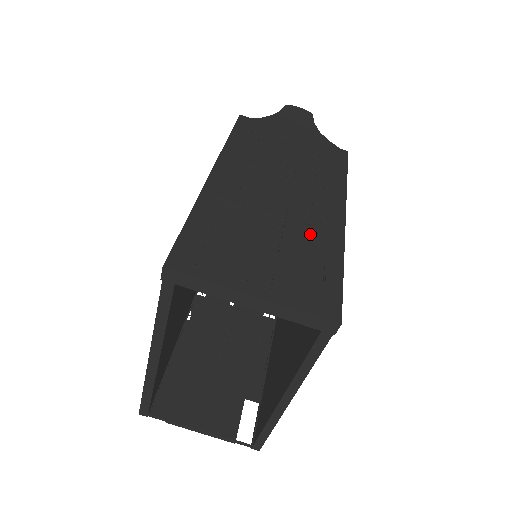
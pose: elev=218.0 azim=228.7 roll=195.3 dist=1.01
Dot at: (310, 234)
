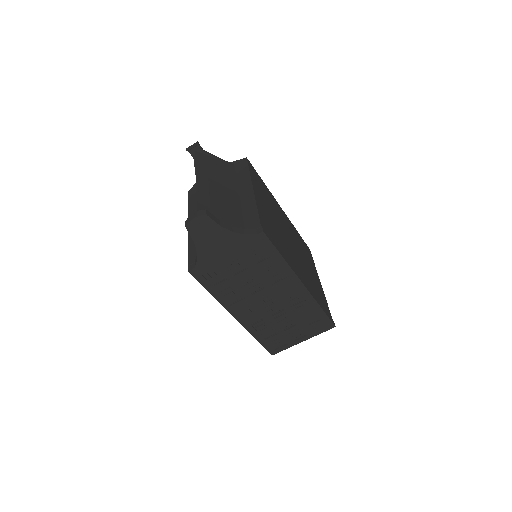
Dot at: (297, 305)
